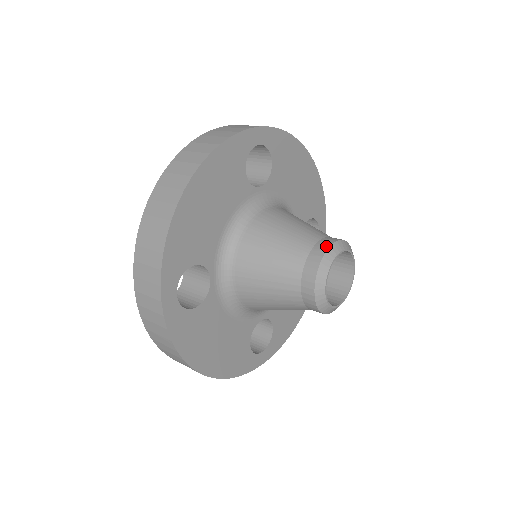
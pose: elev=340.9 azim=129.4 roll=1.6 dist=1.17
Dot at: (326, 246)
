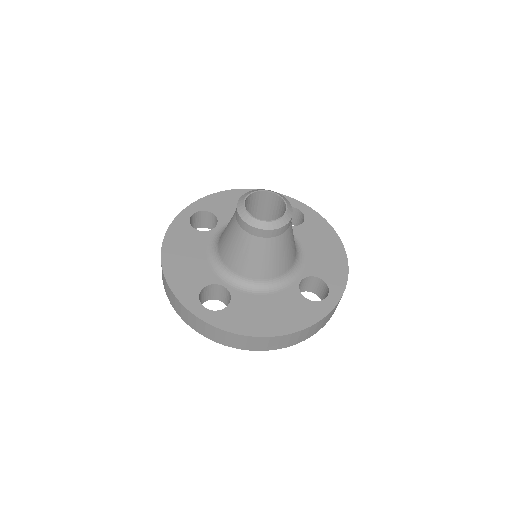
Dot at: occluded
